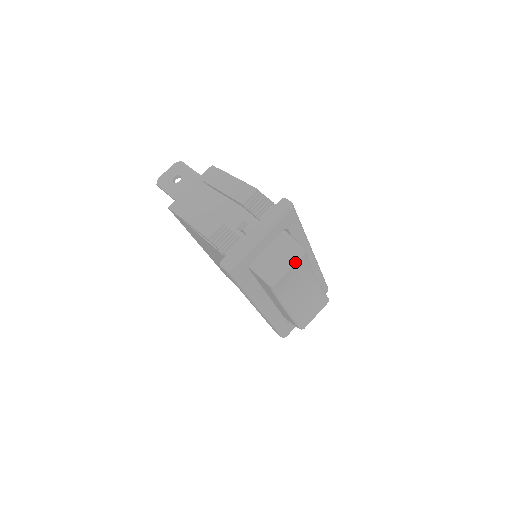
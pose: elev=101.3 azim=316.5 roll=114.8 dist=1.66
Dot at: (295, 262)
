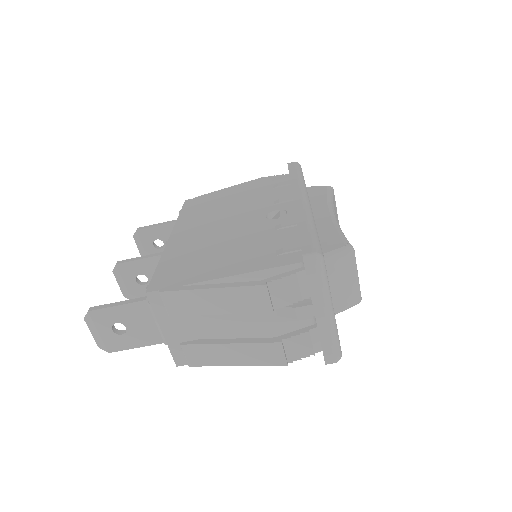
Dot at: (356, 266)
